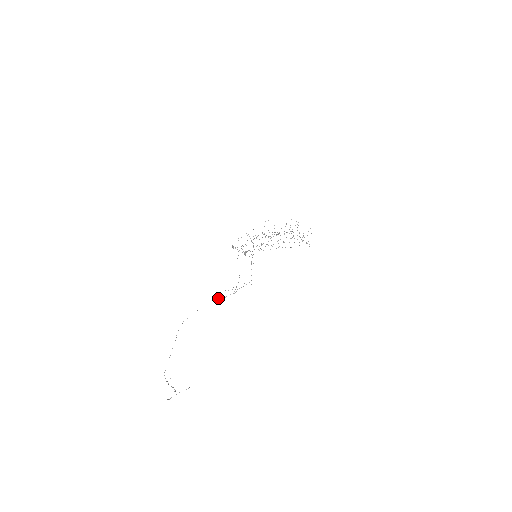
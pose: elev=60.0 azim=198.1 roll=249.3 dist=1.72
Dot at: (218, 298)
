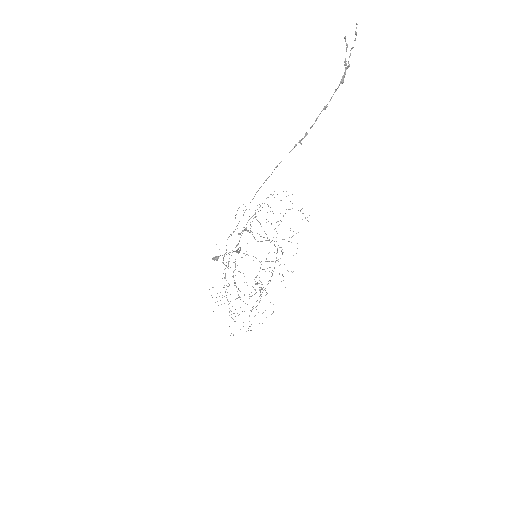
Dot at: (250, 296)
